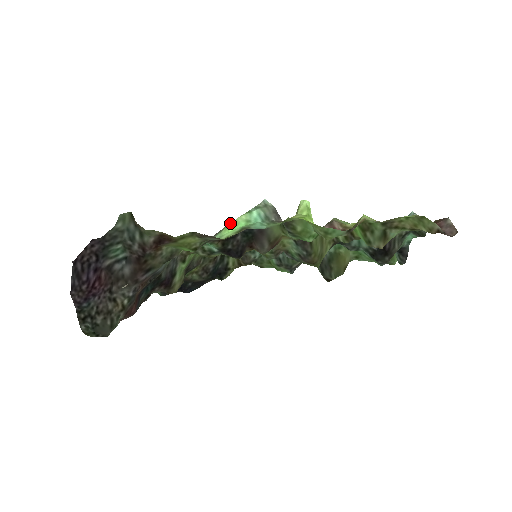
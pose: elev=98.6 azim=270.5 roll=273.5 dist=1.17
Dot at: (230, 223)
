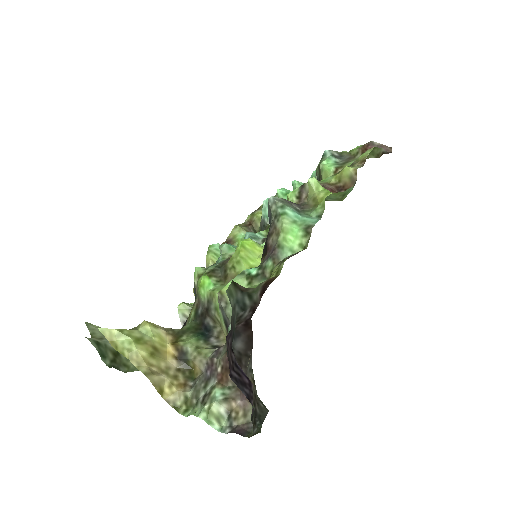
Dot at: (281, 234)
